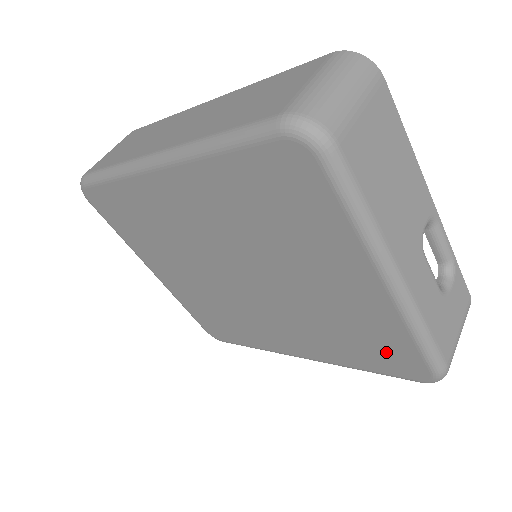
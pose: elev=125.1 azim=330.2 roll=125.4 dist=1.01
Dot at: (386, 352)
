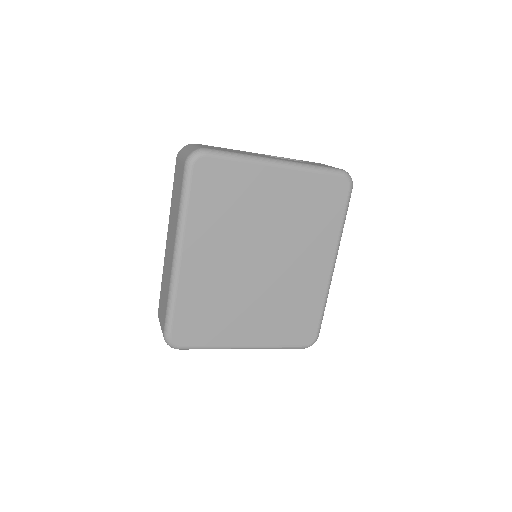
Dot at: (326, 195)
